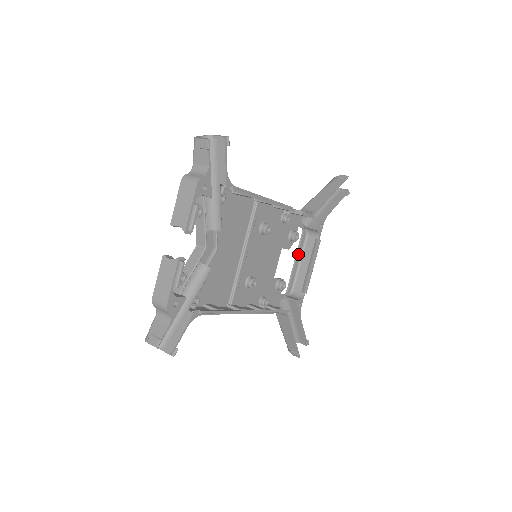
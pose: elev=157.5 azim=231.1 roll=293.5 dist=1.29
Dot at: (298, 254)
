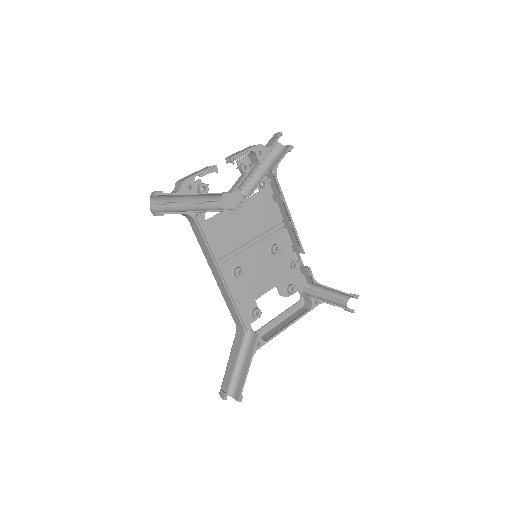
Dot at: (285, 313)
